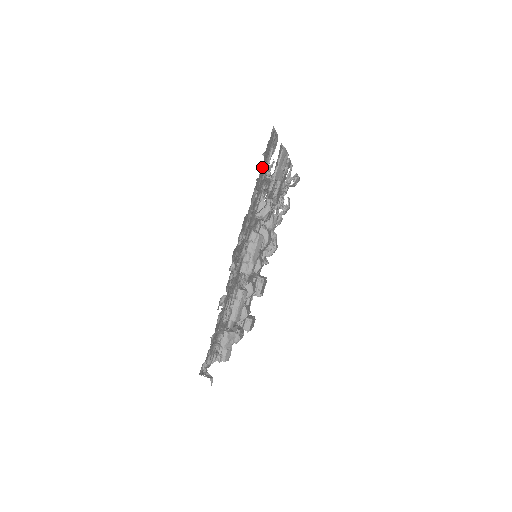
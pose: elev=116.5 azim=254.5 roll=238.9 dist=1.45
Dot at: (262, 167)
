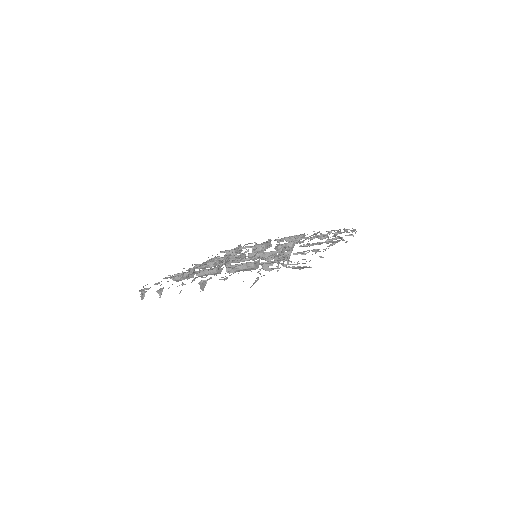
Dot at: occluded
